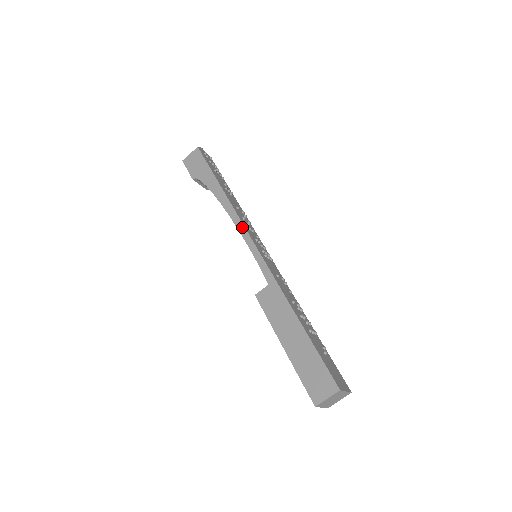
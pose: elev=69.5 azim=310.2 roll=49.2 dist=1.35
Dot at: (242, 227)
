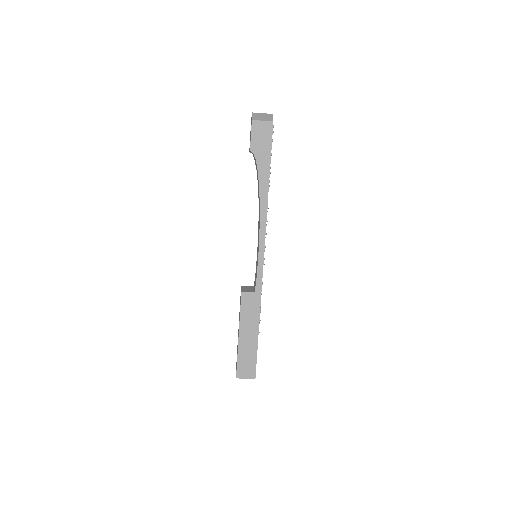
Dot at: (264, 236)
